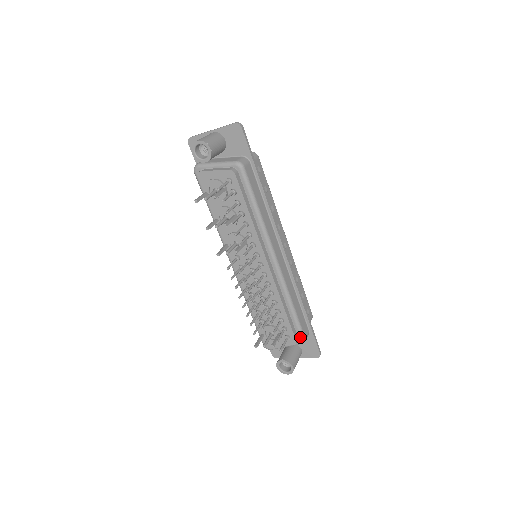
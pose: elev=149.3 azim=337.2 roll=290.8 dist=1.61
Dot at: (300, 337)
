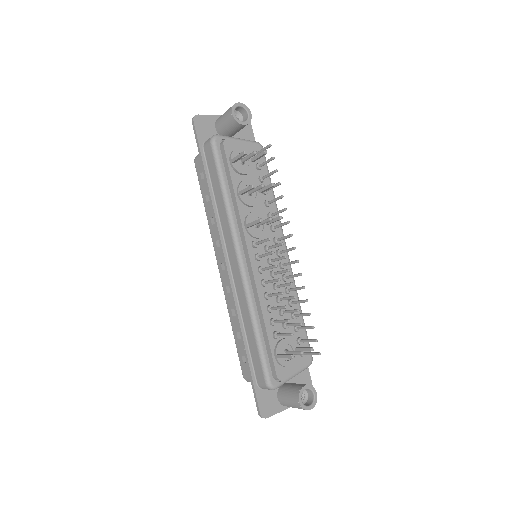
Dot at: occluded
